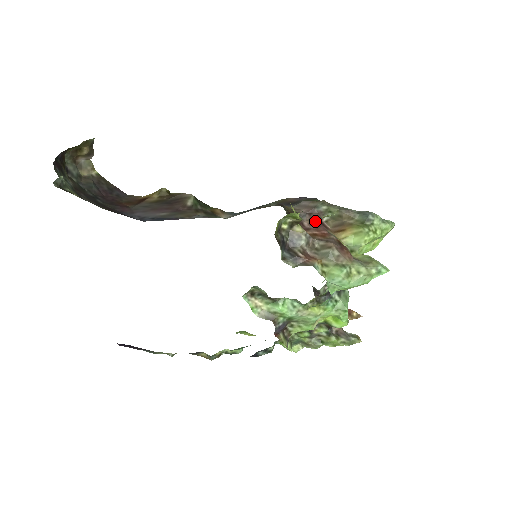
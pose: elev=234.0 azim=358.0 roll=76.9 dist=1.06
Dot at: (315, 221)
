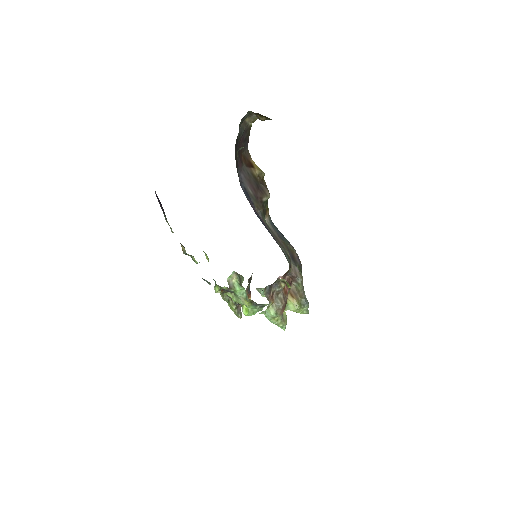
Dot at: (291, 280)
